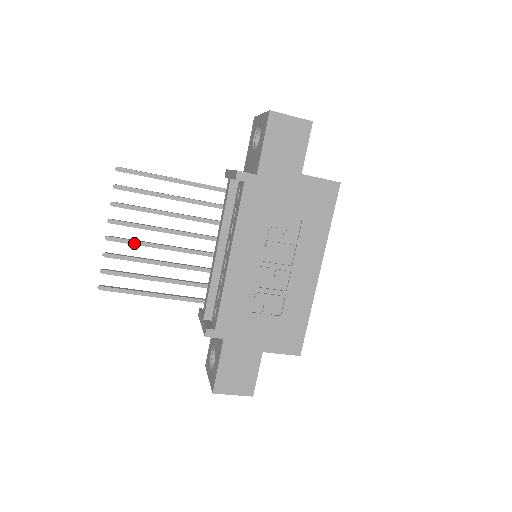
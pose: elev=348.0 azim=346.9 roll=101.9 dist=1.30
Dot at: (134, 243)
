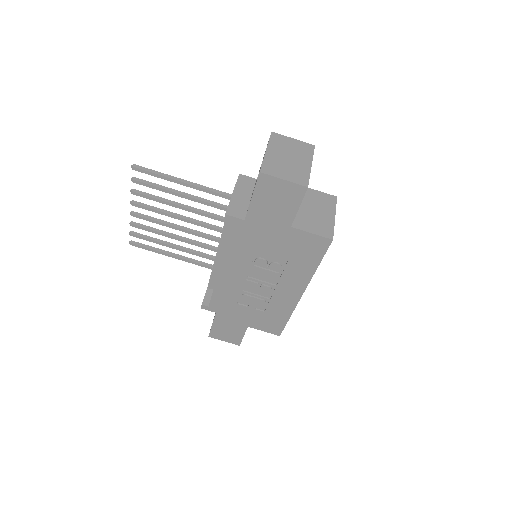
Dot at: (153, 222)
